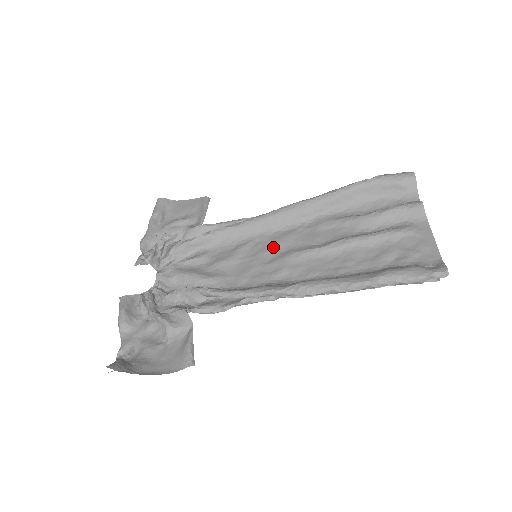
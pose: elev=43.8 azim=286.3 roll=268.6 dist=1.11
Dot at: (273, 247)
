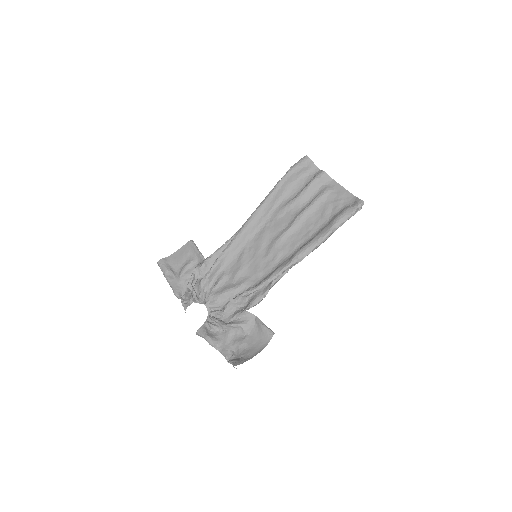
Dot at: (261, 245)
